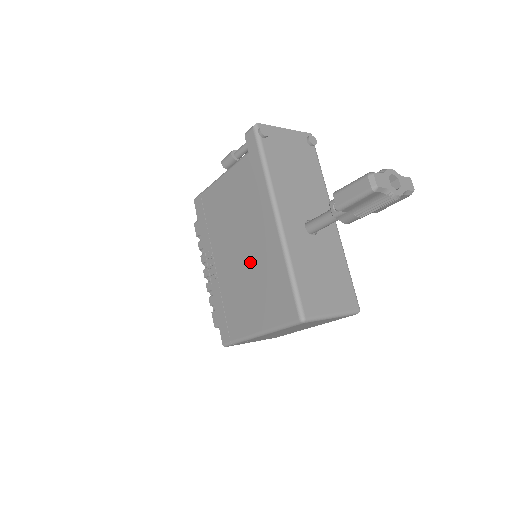
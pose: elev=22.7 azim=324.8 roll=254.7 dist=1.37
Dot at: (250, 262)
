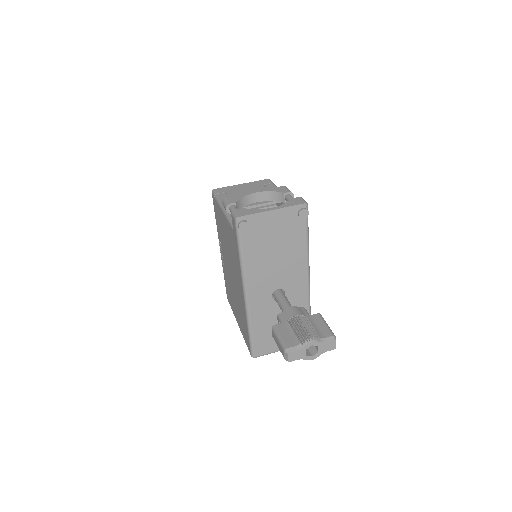
Dot at: (235, 290)
